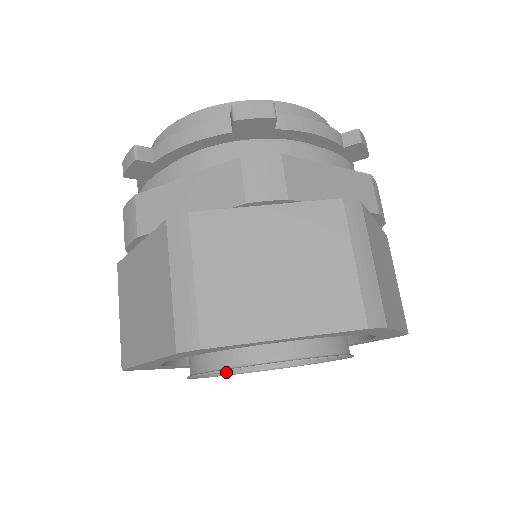
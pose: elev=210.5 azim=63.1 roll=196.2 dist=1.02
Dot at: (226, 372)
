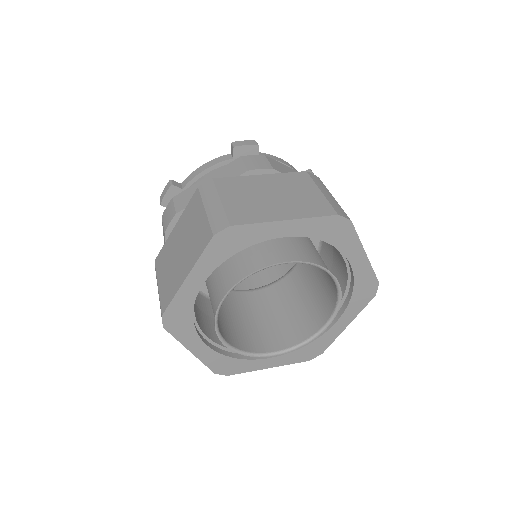
Dot at: (243, 350)
